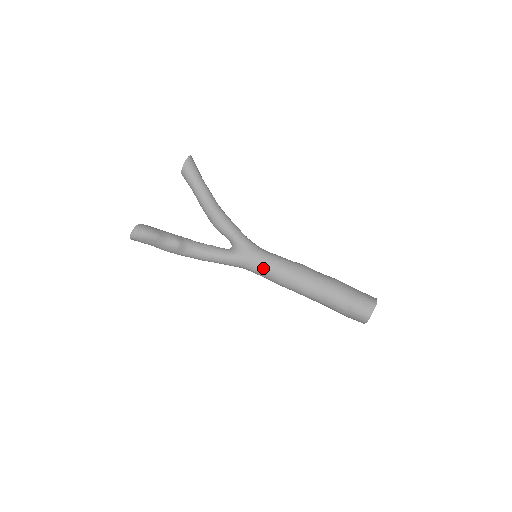
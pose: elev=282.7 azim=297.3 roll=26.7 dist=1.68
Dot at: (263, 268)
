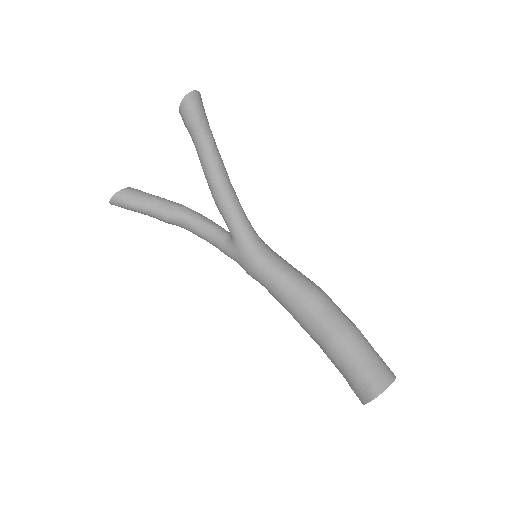
Dot at: (256, 278)
